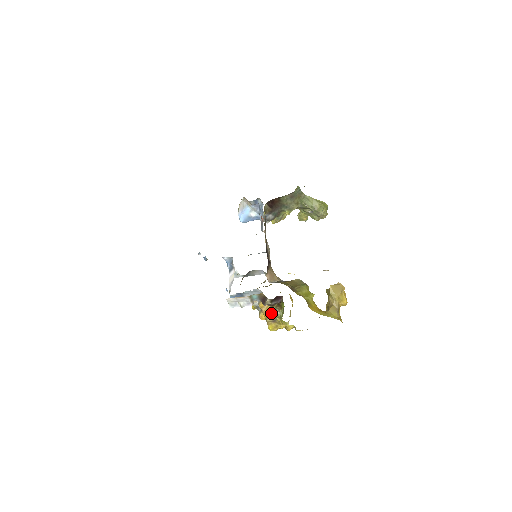
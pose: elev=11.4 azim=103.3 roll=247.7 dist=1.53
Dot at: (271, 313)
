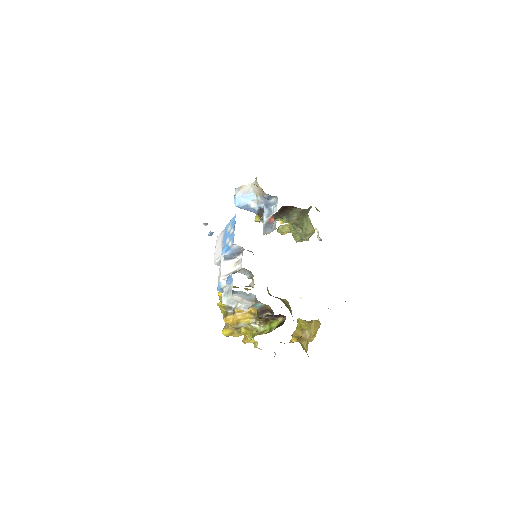
Dot at: (245, 321)
